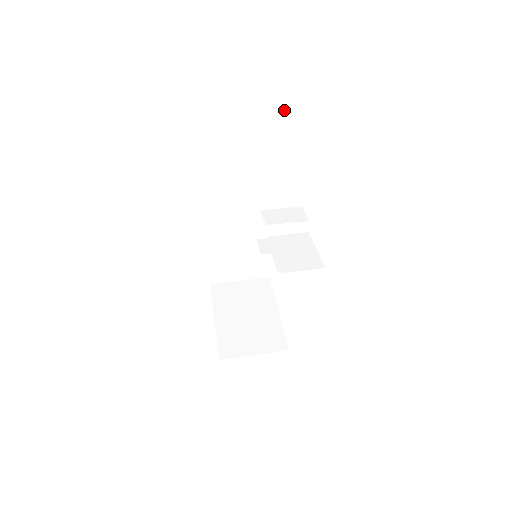
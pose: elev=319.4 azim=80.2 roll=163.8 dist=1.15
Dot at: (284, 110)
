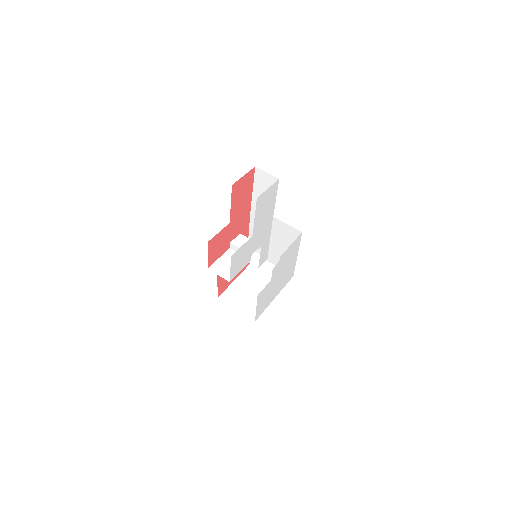
Dot at: occluded
